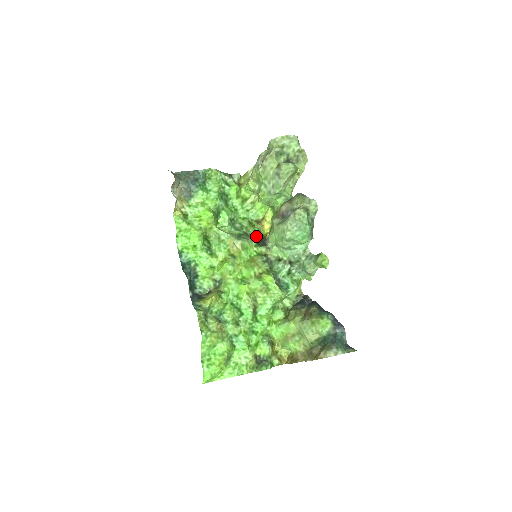
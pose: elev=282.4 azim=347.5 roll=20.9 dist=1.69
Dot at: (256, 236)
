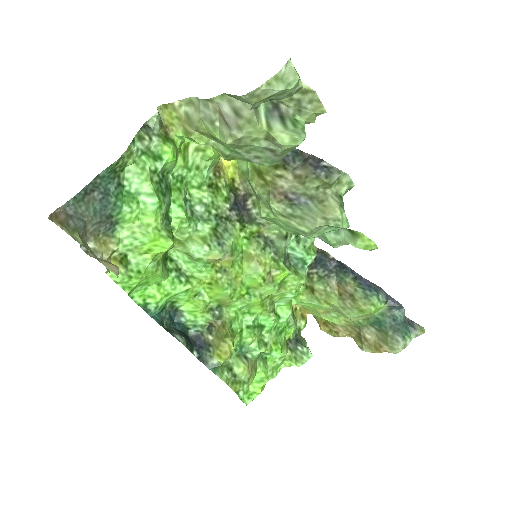
Dot at: (230, 206)
